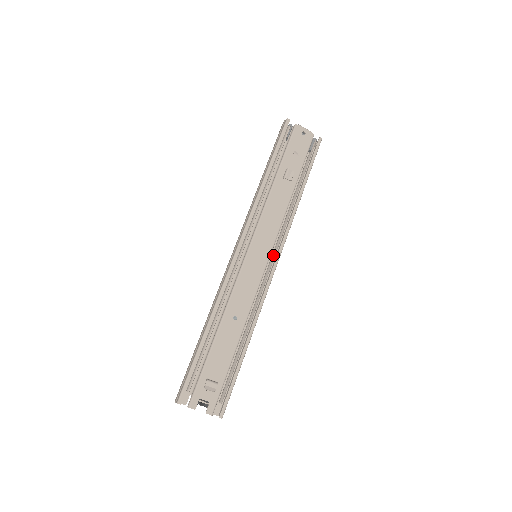
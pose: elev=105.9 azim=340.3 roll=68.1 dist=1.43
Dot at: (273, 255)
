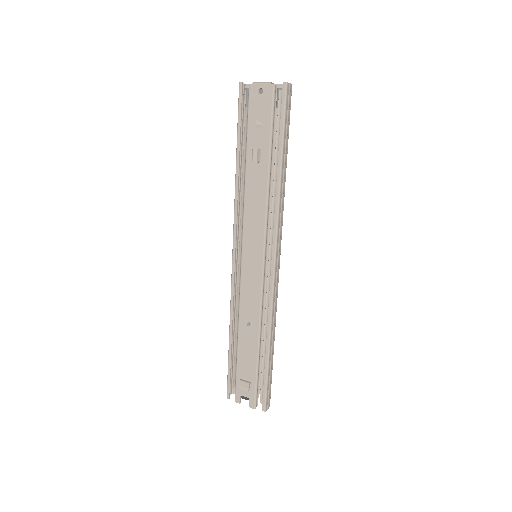
Dot at: occluded
